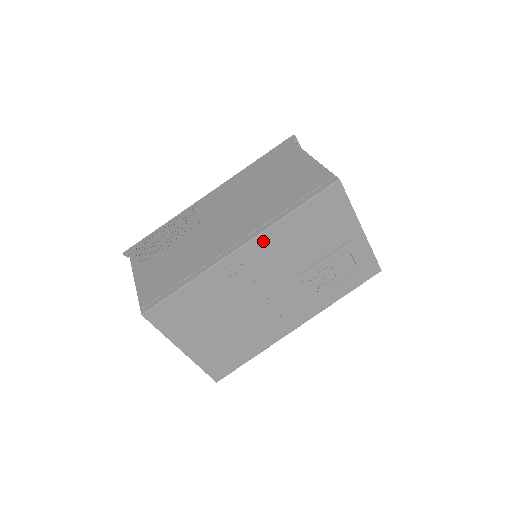
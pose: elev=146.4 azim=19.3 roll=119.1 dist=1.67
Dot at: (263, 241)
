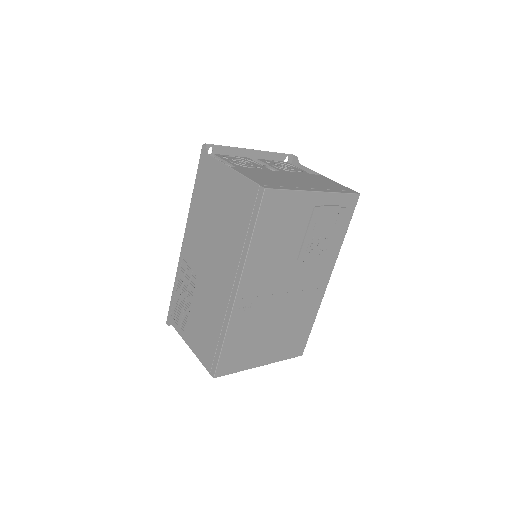
Dot at: (249, 273)
